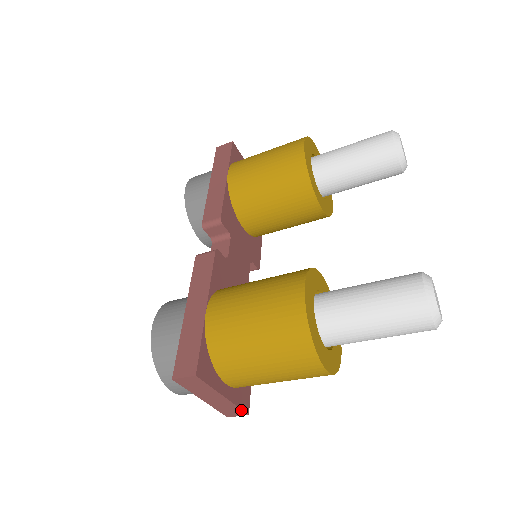
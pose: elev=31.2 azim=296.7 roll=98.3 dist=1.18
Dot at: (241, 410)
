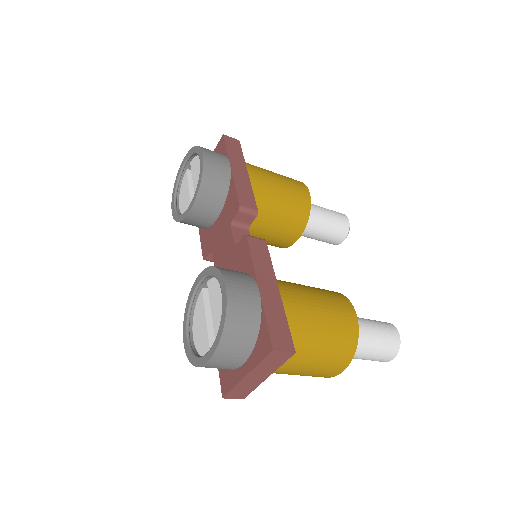
Dot at: (249, 393)
